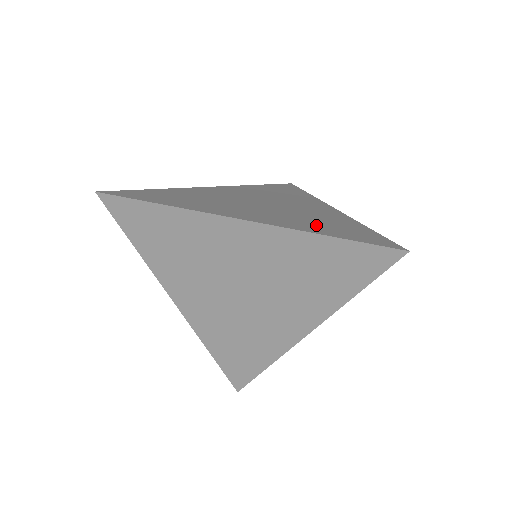
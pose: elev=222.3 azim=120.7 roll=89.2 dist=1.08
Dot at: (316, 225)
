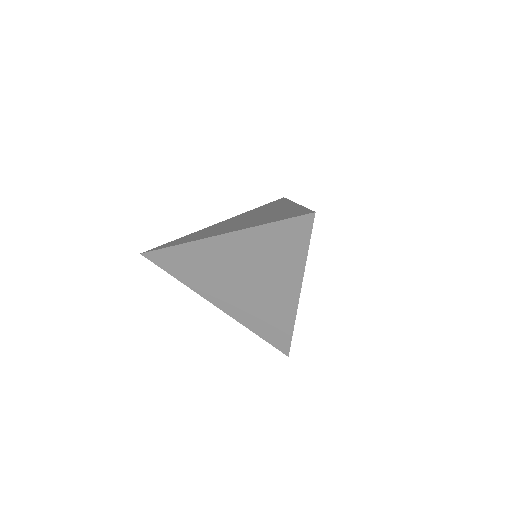
Dot at: (266, 220)
